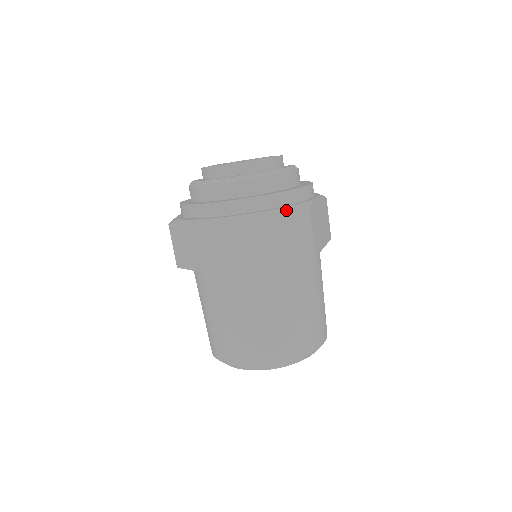
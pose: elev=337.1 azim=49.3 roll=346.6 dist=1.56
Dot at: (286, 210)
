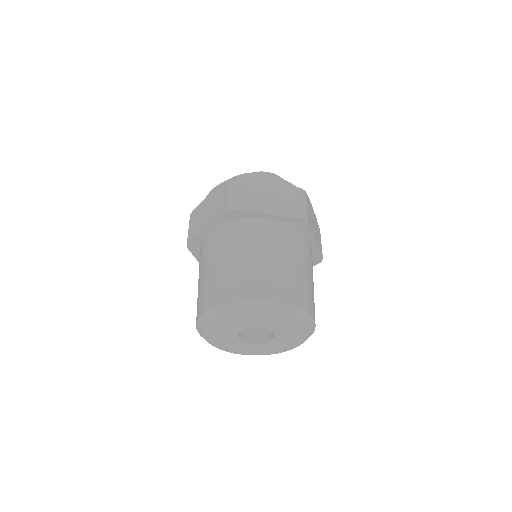
Dot at: (287, 184)
